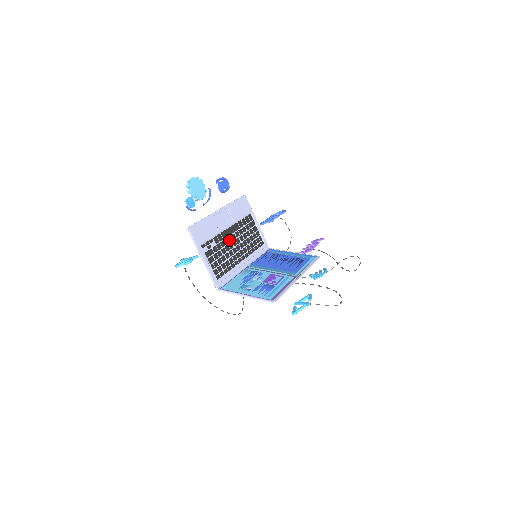
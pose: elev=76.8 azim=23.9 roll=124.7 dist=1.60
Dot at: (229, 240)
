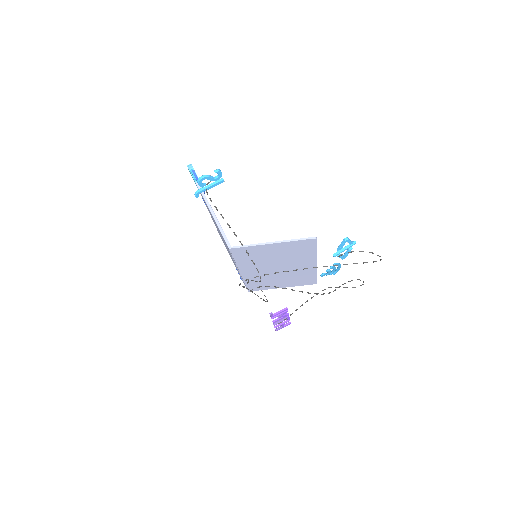
Dot at: occluded
